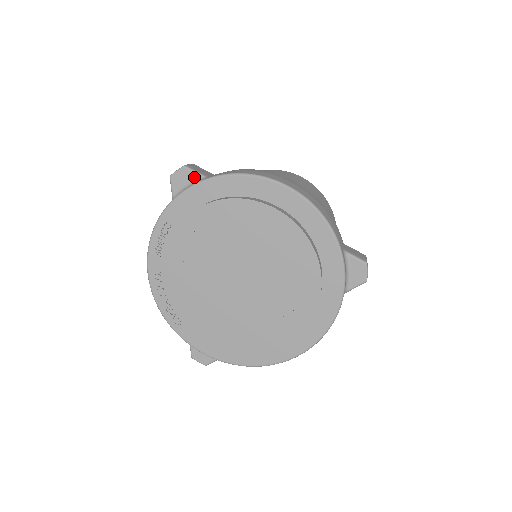
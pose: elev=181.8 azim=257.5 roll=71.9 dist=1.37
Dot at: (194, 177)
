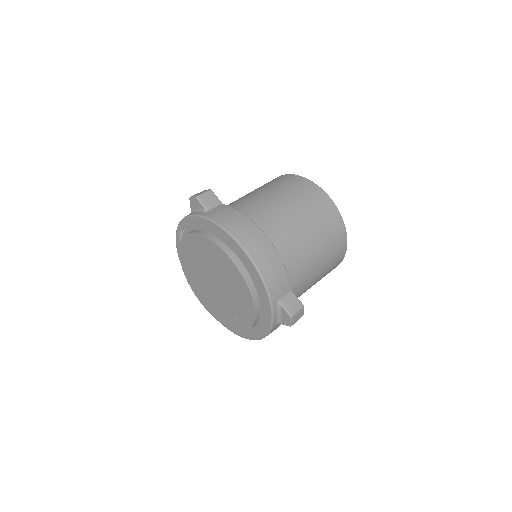
Dot at: (201, 207)
